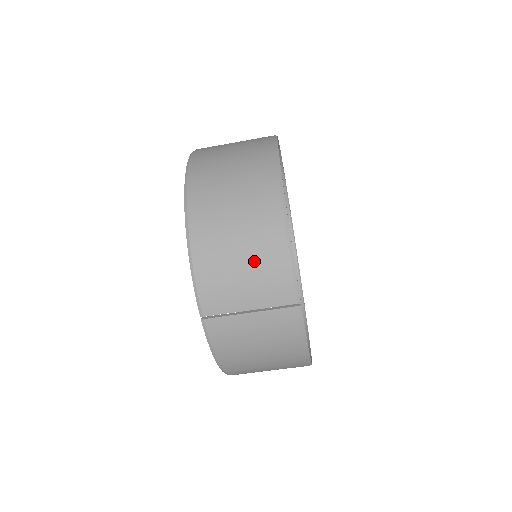
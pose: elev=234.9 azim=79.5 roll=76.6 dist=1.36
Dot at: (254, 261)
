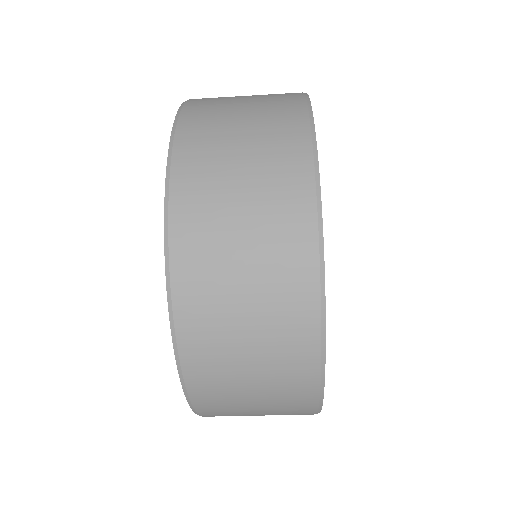
Dot at: occluded
